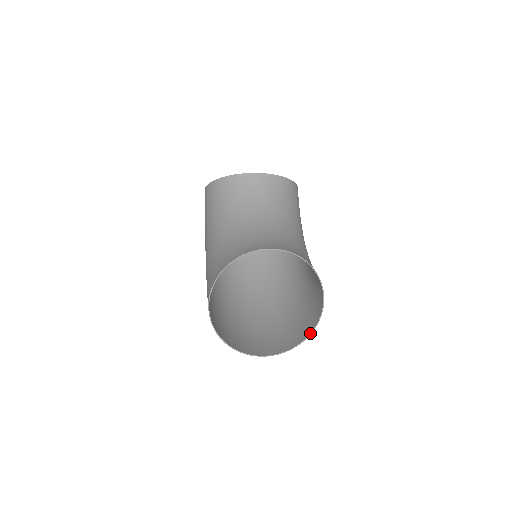
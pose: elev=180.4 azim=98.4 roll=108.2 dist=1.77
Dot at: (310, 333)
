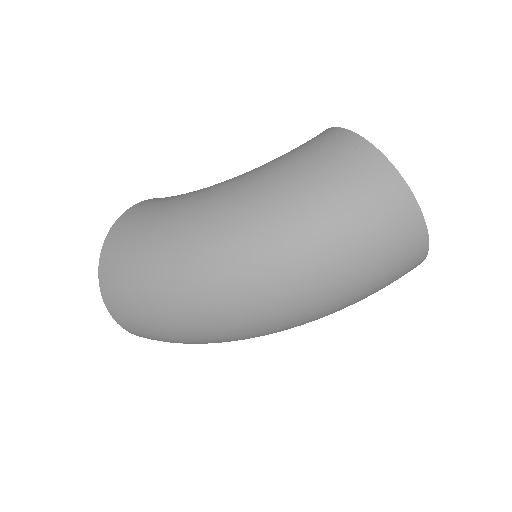
Dot at: occluded
